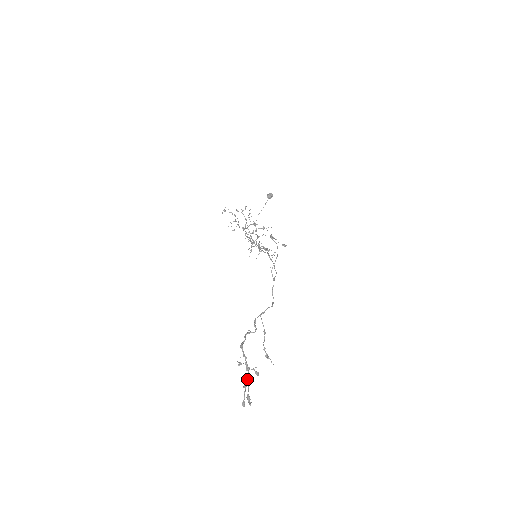
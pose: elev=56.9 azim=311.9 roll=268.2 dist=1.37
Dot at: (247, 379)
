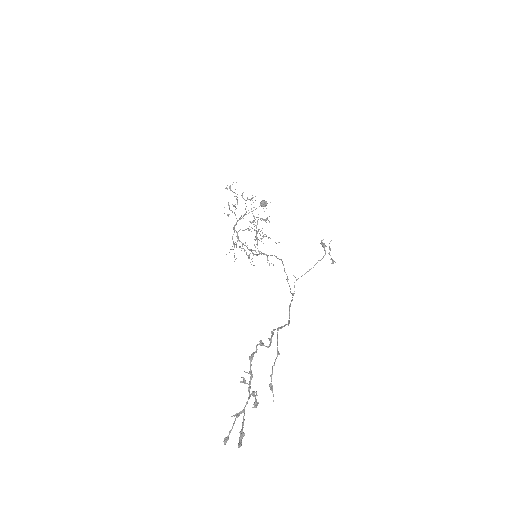
Dot at: occluded
